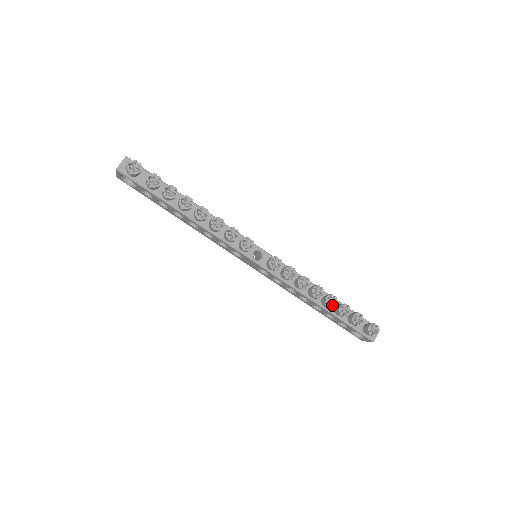
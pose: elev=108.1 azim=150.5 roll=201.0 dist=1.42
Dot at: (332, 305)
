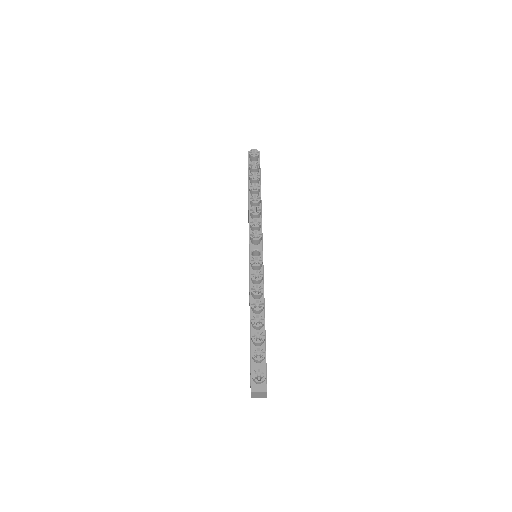
Dot at: (255, 324)
